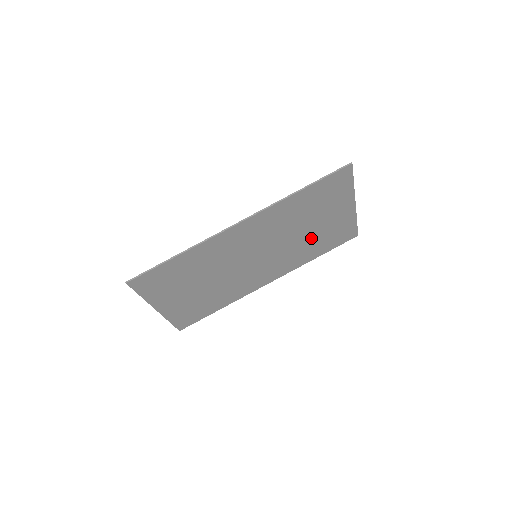
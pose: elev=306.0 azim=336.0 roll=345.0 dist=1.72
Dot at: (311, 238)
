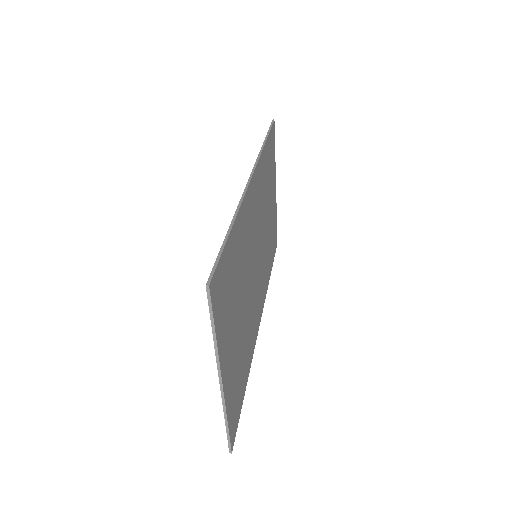
Dot at: (268, 235)
